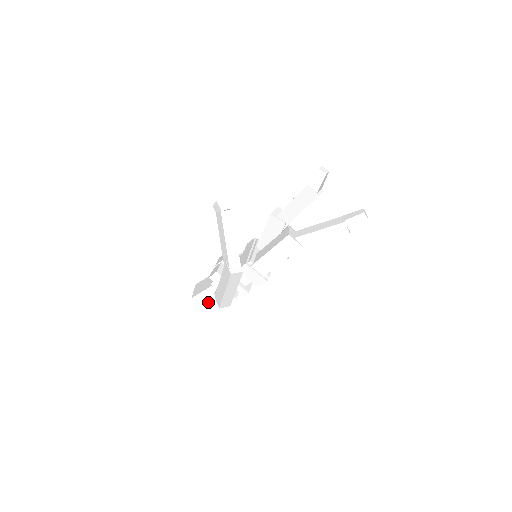
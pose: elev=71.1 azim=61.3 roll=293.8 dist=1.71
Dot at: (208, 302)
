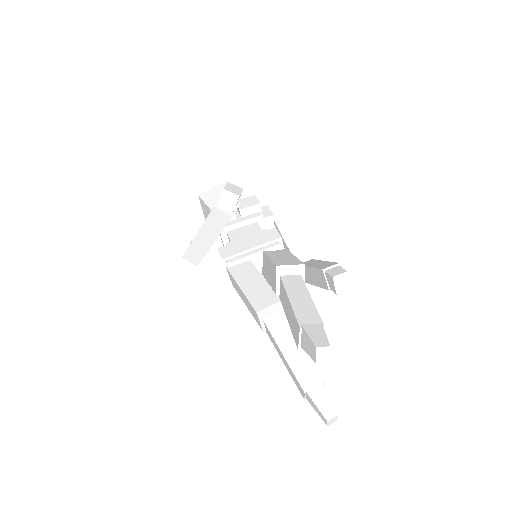
Dot at: occluded
